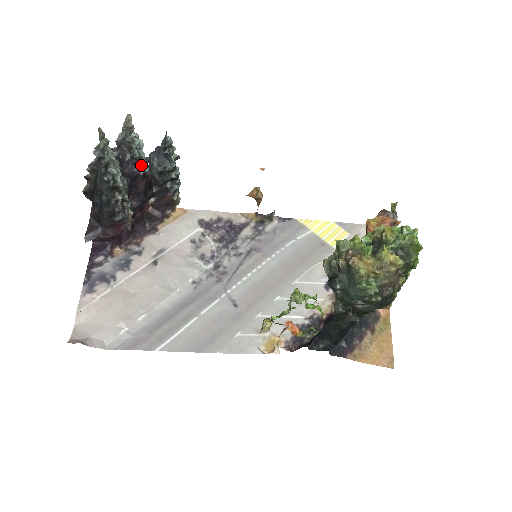
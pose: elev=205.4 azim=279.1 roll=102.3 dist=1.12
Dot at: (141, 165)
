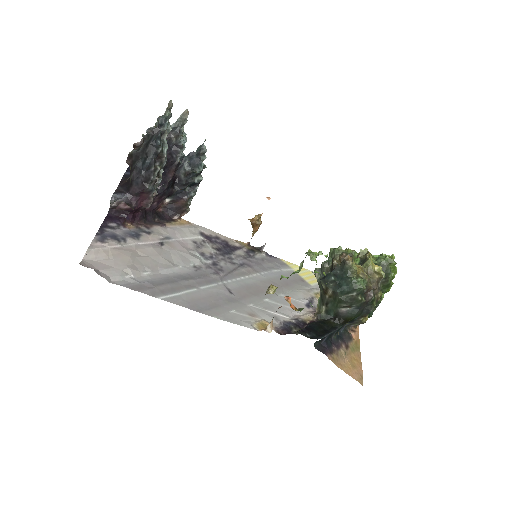
Dot at: (180, 154)
